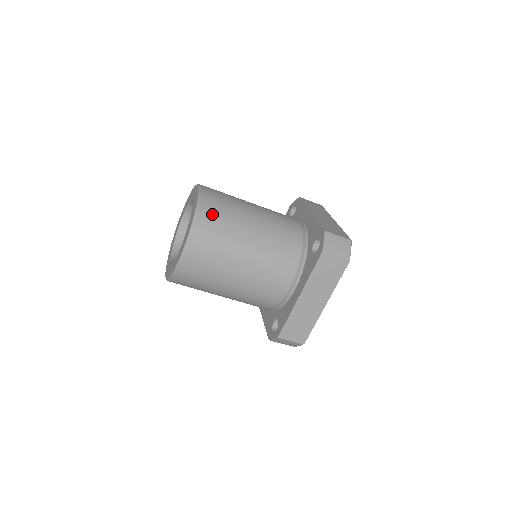
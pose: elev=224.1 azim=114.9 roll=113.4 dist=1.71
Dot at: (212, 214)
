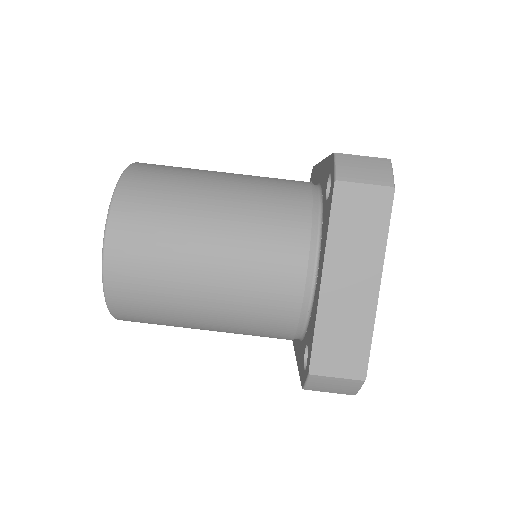
Dot at: (145, 182)
